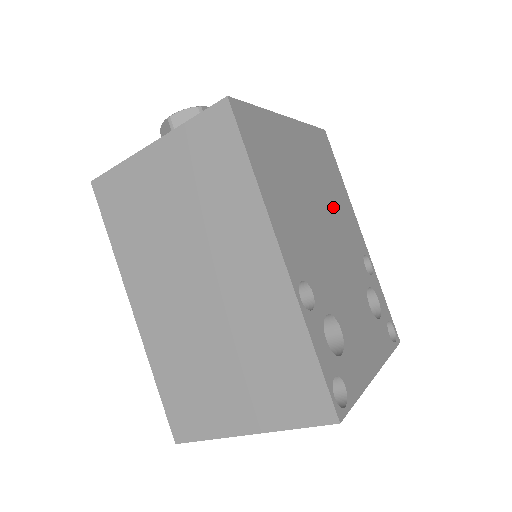
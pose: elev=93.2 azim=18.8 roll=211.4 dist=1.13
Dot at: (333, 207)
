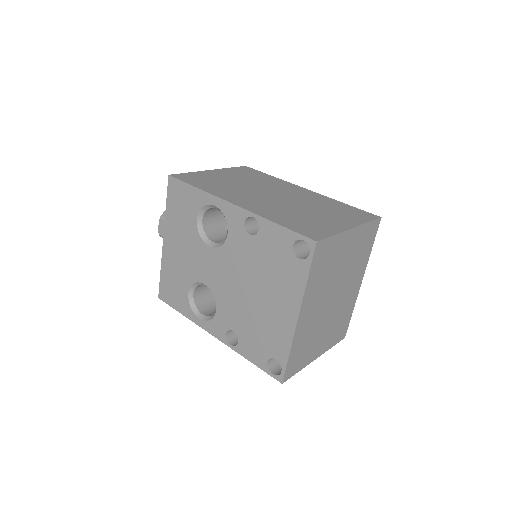
Dot at: occluded
